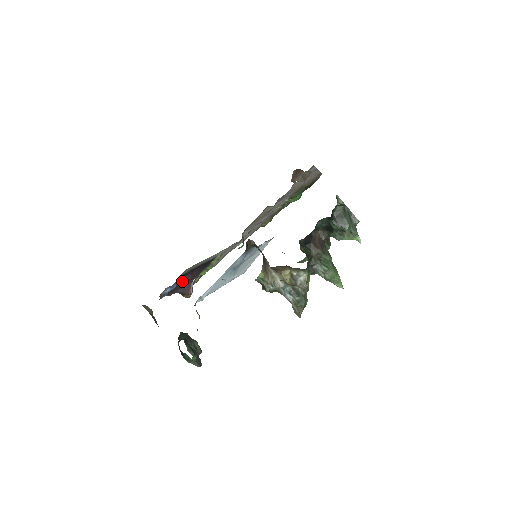
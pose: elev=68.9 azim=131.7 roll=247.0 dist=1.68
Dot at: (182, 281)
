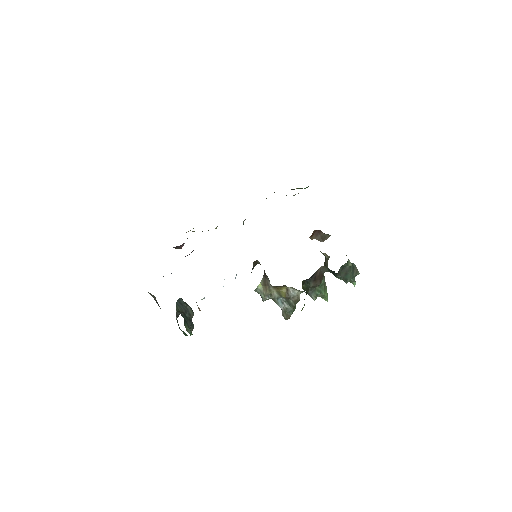
Dot at: occluded
